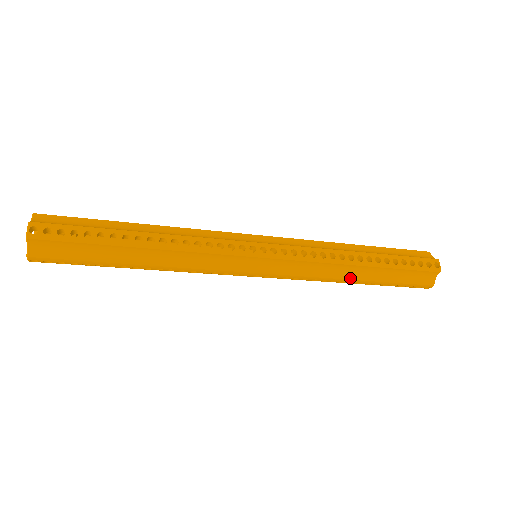
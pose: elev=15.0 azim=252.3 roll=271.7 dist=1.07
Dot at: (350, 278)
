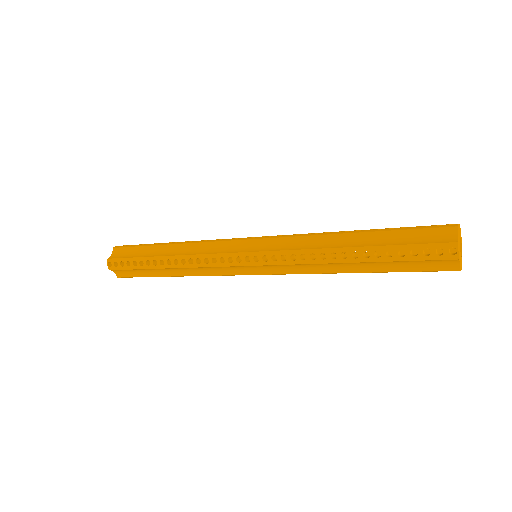
Dot at: (344, 271)
